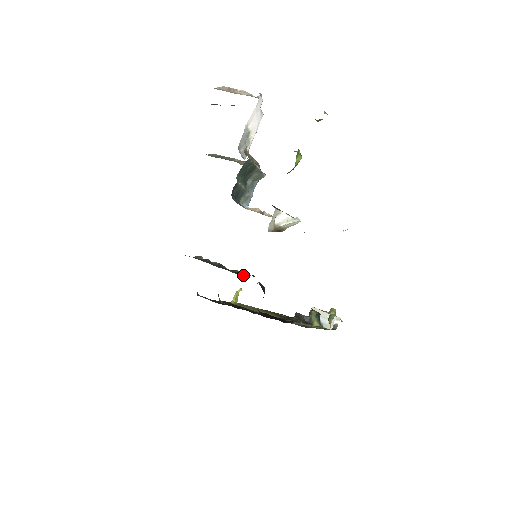
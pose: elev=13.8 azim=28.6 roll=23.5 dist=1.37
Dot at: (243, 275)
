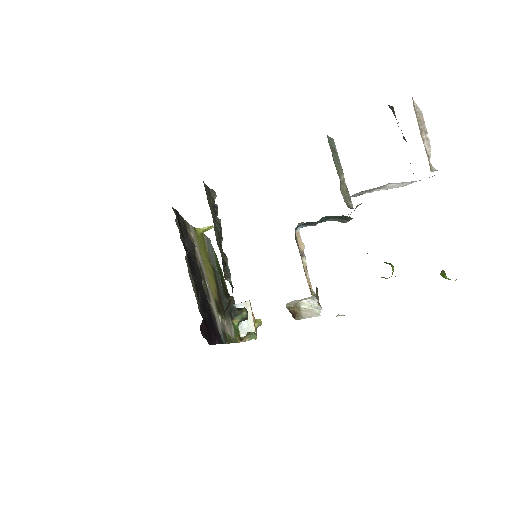
Dot at: (226, 274)
